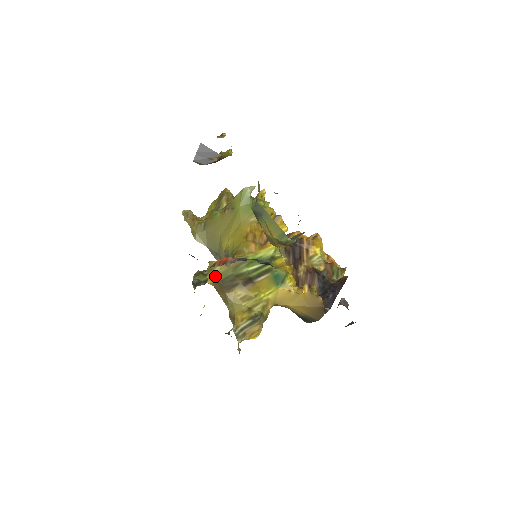
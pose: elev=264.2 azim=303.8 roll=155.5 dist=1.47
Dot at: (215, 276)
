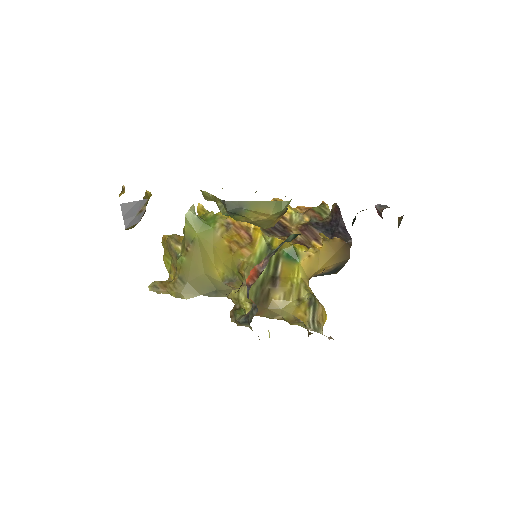
Dot at: (246, 302)
